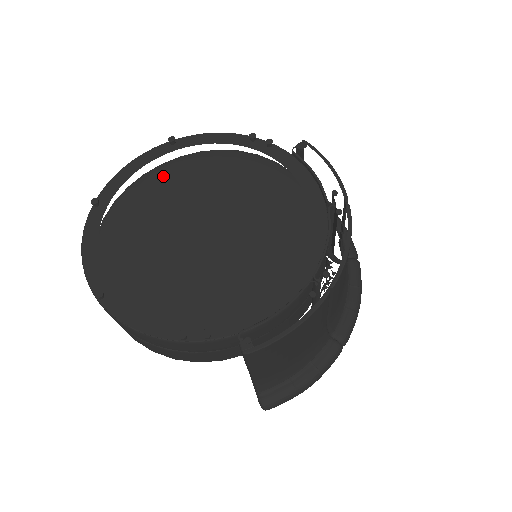
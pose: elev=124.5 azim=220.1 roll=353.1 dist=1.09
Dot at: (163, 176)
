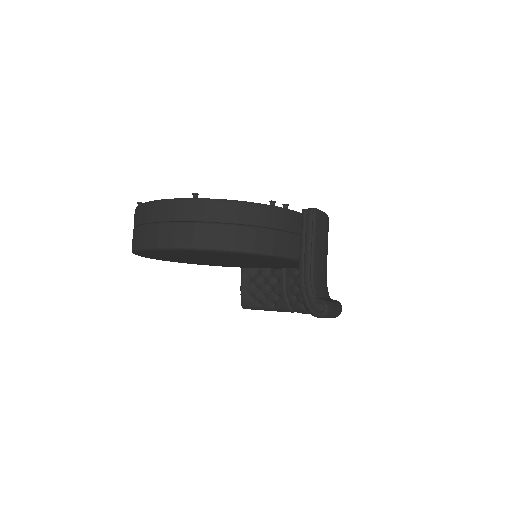
Dot at: occluded
